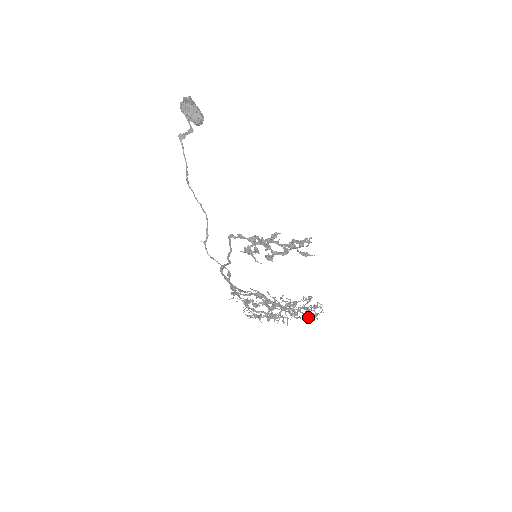
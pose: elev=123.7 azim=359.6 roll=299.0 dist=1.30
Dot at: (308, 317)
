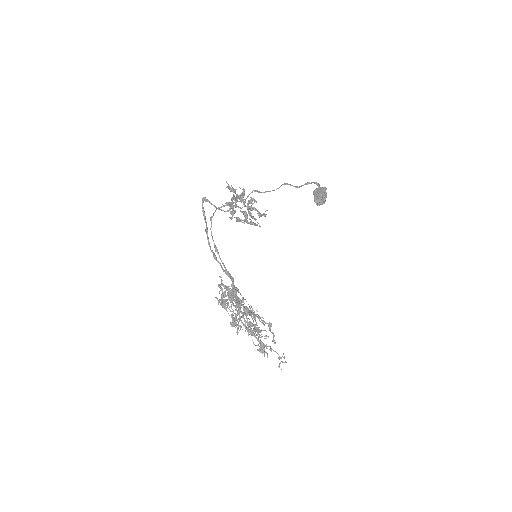
Dot at: (248, 325)
